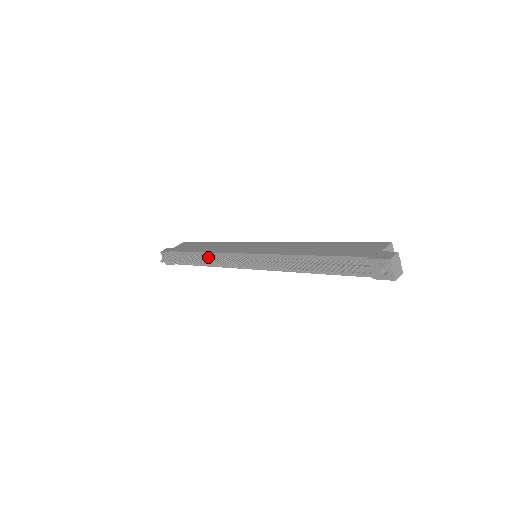
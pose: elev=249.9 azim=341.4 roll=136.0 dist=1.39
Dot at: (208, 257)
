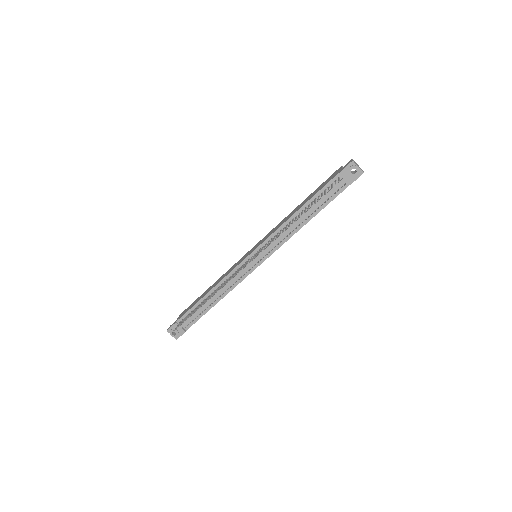
Dot at: (218, 287)
